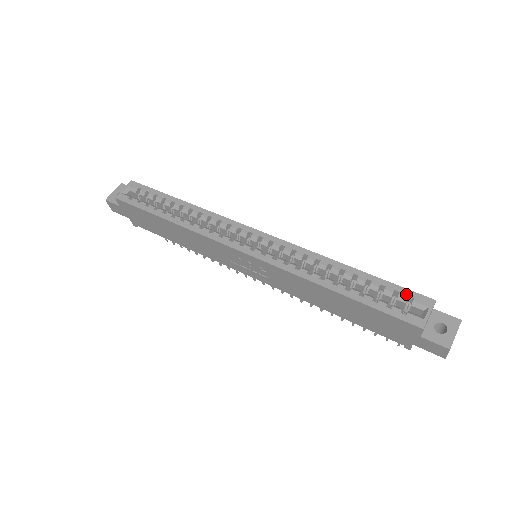
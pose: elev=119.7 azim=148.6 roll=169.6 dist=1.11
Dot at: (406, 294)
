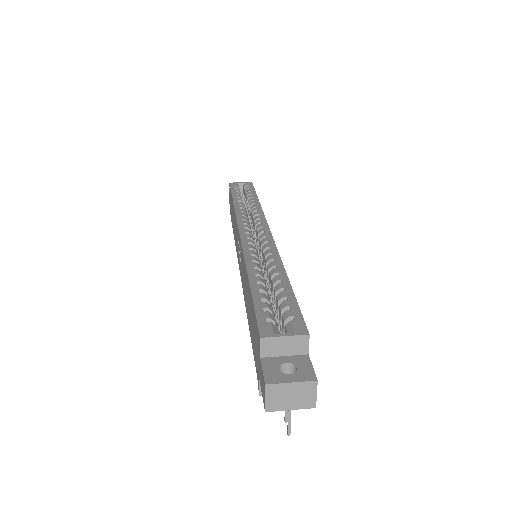
Dot at: (294, 314)
